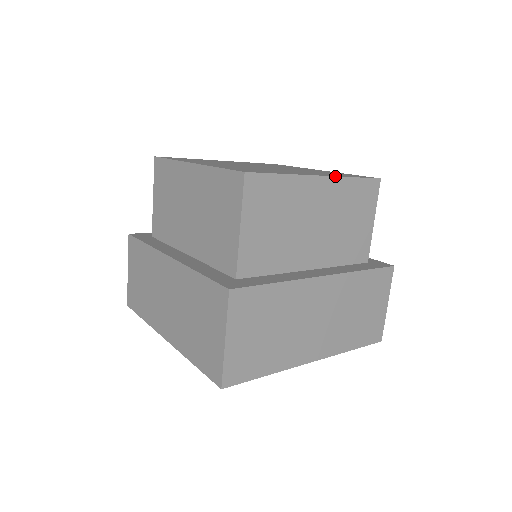
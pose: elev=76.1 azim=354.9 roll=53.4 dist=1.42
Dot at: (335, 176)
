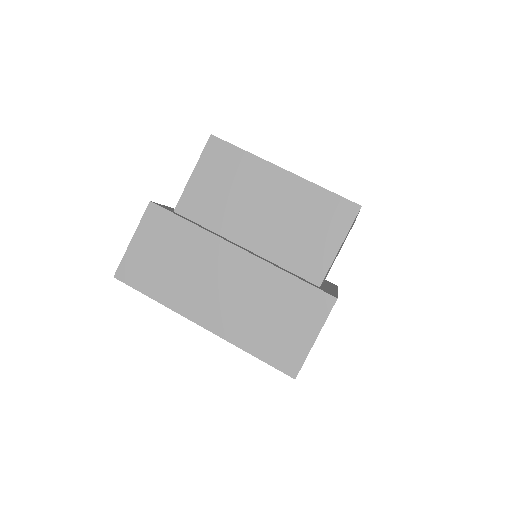
Dot at: occluded
